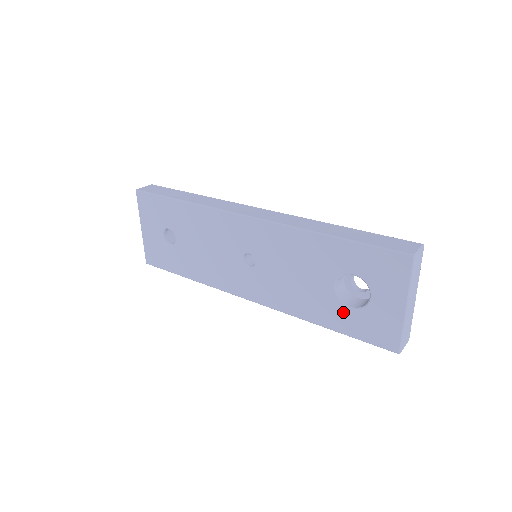
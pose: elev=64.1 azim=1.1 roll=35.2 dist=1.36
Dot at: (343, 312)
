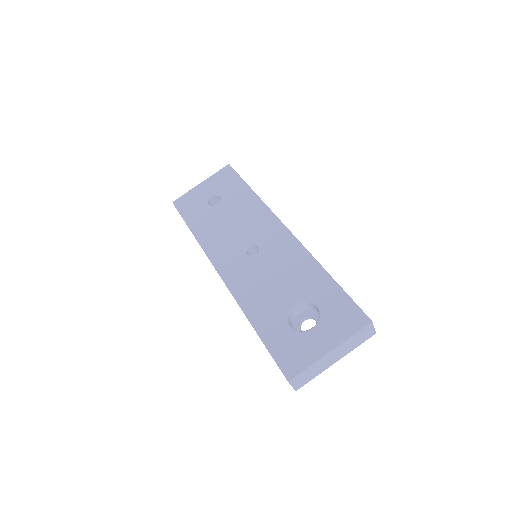
Dot at: (280, 325)
